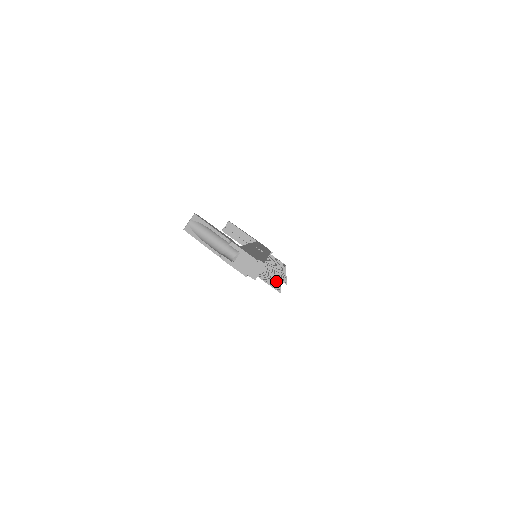
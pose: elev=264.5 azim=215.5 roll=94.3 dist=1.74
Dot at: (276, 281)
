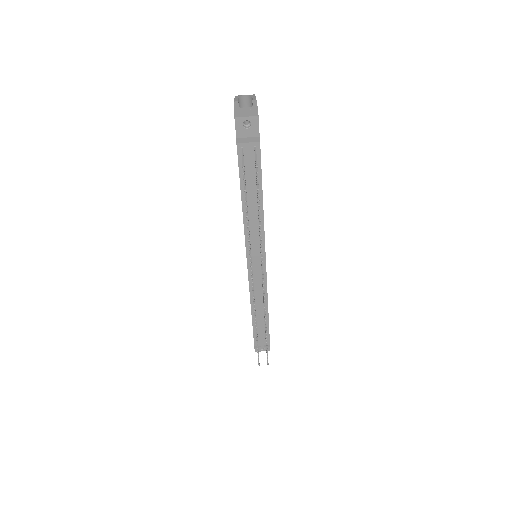
Dot at: occluded
